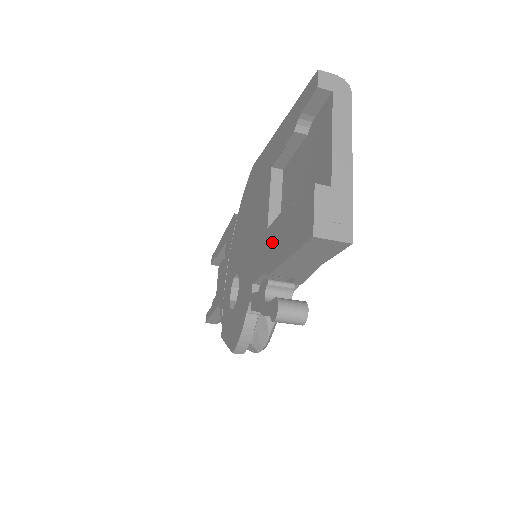
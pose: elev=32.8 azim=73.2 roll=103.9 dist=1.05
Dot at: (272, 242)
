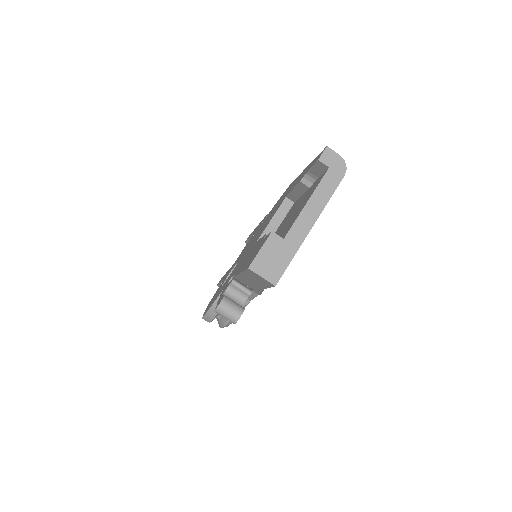
Dot at: (249, 254)
